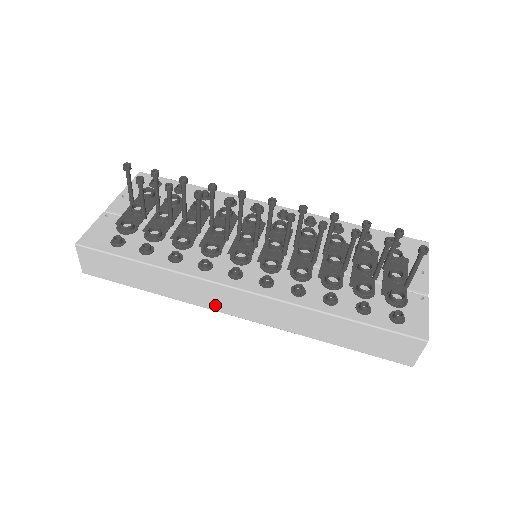
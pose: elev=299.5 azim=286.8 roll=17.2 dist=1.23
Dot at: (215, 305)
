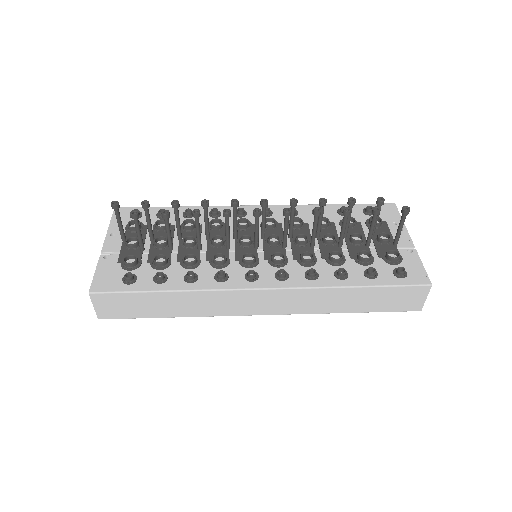
Dot at: (239, 310)
